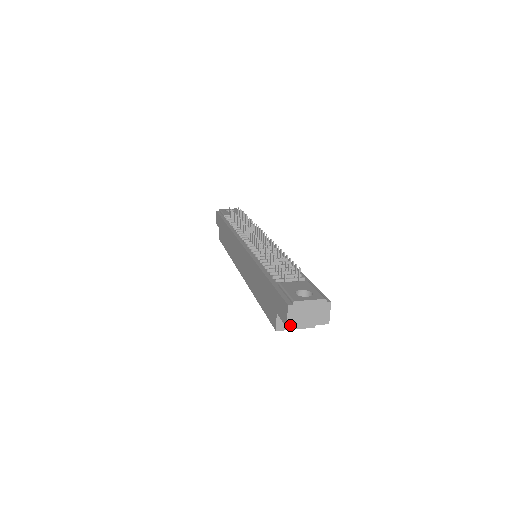
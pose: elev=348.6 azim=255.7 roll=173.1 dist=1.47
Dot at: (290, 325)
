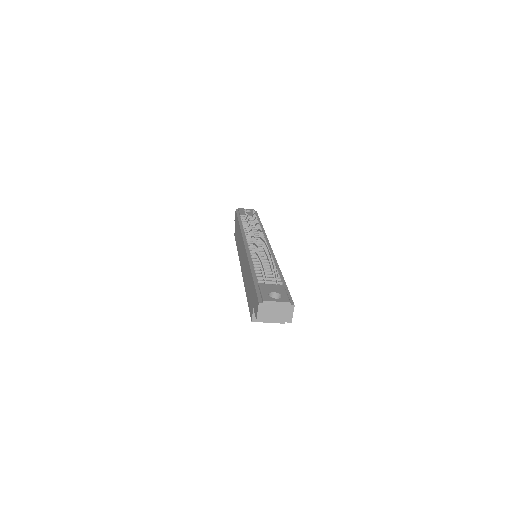
Dot at: (259, 319)
